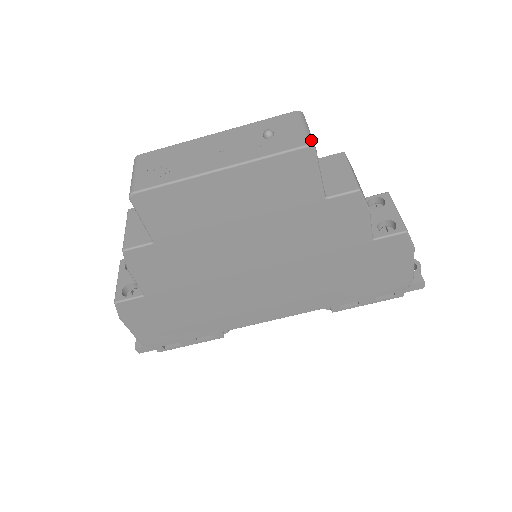
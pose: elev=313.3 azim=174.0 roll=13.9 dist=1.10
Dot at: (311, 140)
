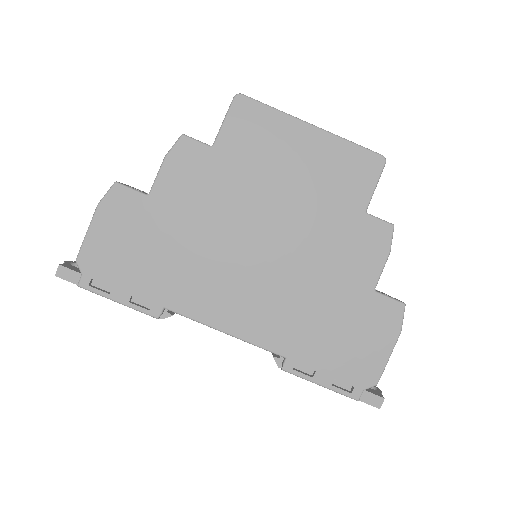
Dot at: occluded
